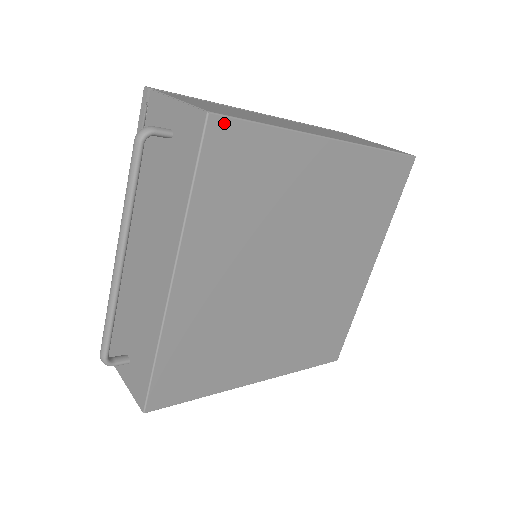
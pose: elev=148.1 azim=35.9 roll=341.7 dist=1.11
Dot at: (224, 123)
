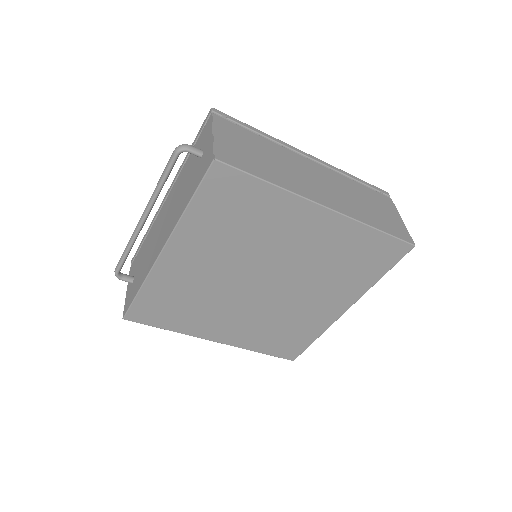
Dot at: (226, 169)
